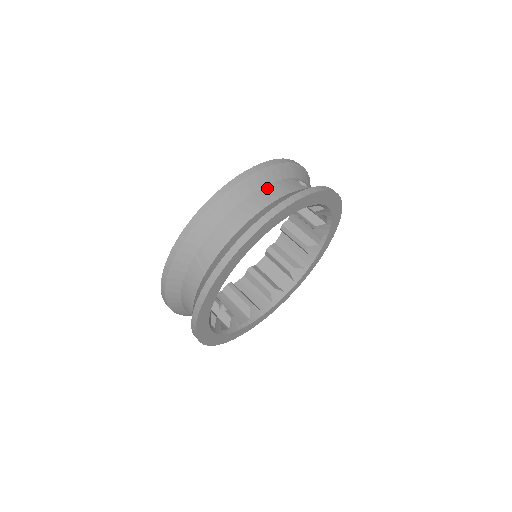
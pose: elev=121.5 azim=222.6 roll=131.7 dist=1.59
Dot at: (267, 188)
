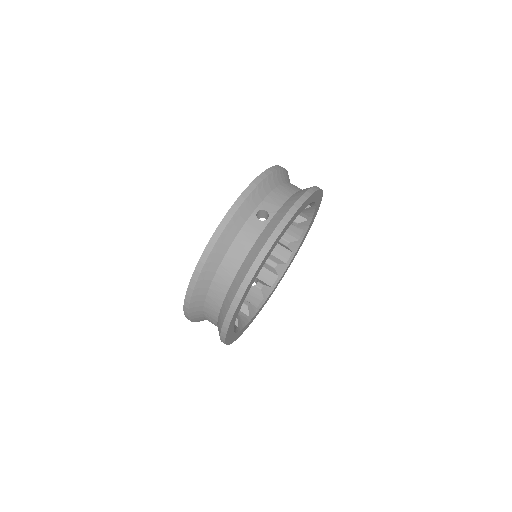
Dot at: (230, 252)
